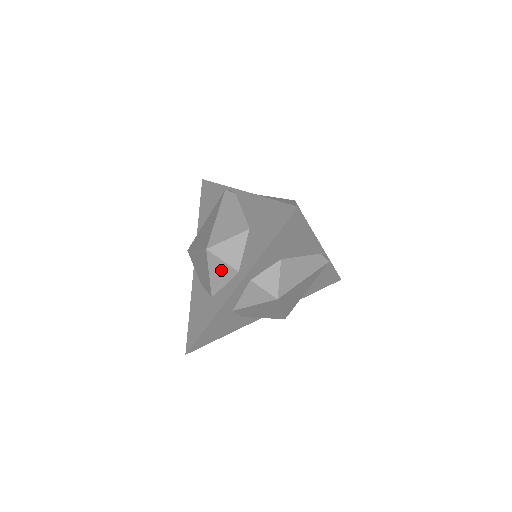
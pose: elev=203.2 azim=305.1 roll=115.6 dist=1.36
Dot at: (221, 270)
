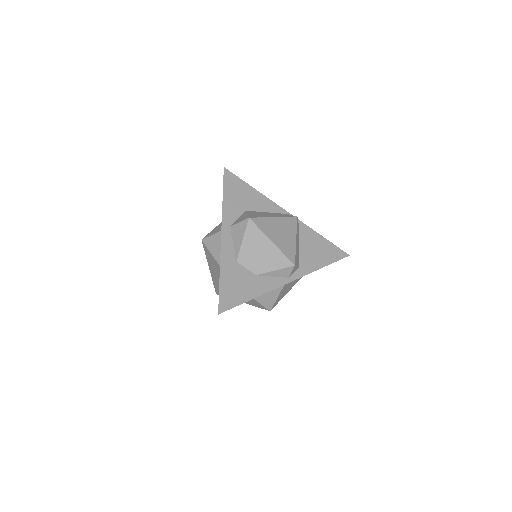
Dot at: (215, 242)
